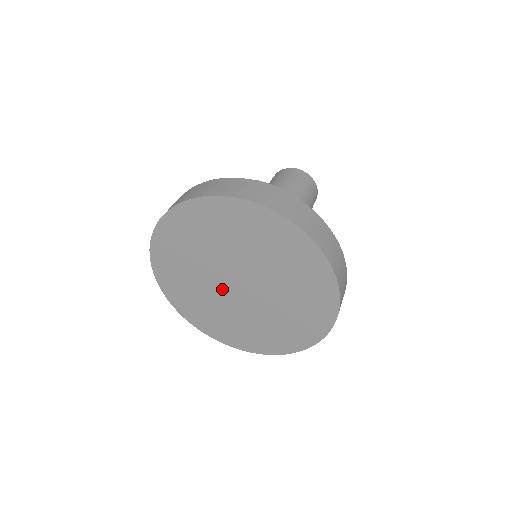
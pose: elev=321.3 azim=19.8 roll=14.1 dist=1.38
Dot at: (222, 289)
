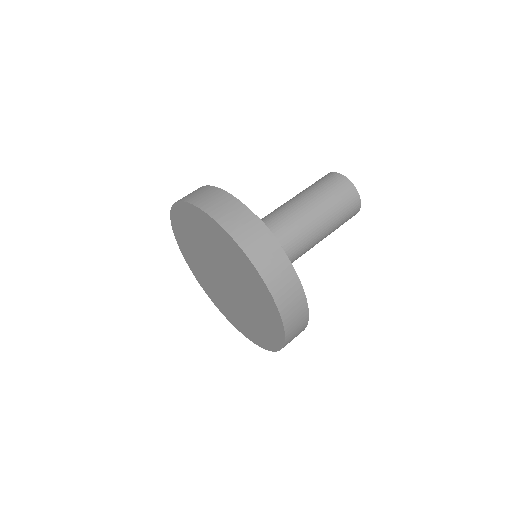
Dot at: (213, 272)
